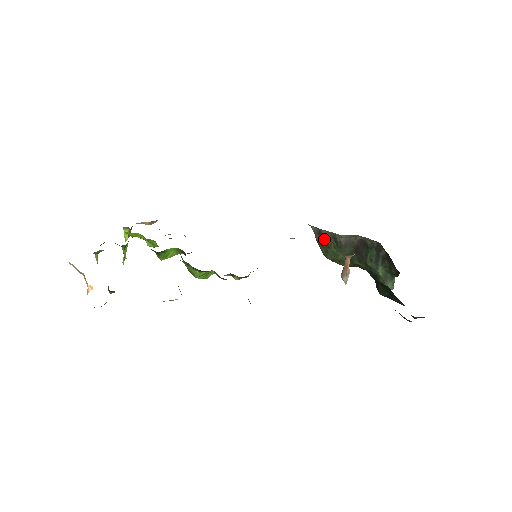
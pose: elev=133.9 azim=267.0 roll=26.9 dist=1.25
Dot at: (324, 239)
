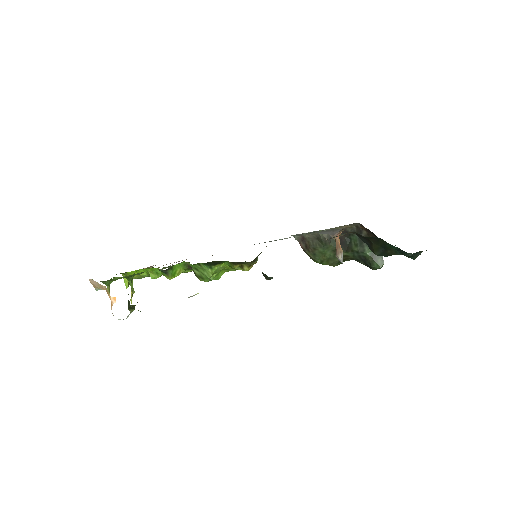
Dot at: (309, 243)
